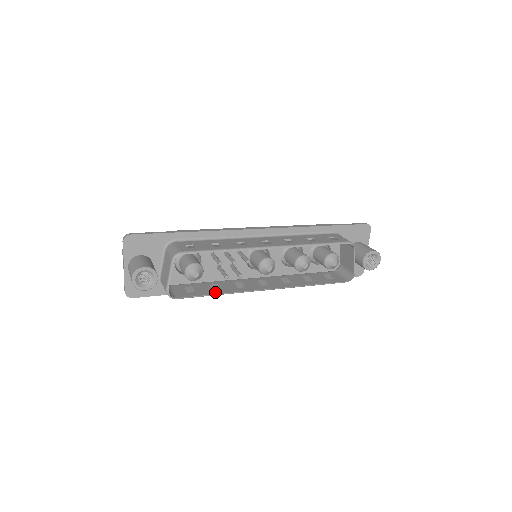
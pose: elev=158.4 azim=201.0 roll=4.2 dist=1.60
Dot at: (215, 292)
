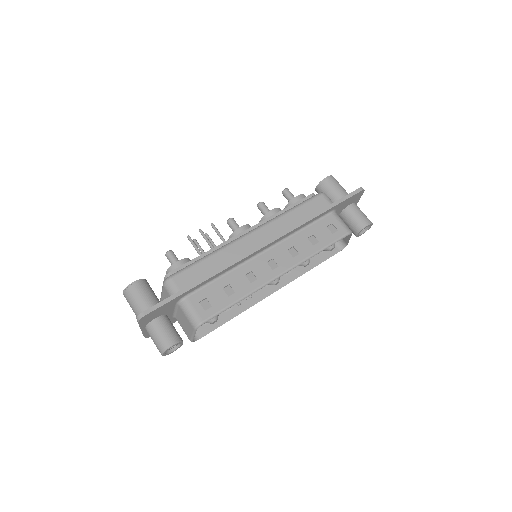
Dot at: (229, 316)
